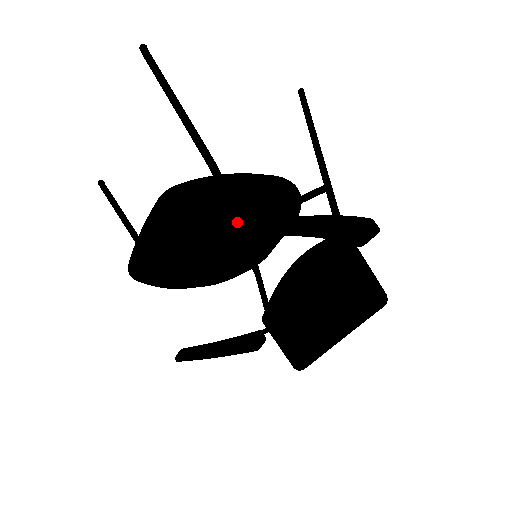
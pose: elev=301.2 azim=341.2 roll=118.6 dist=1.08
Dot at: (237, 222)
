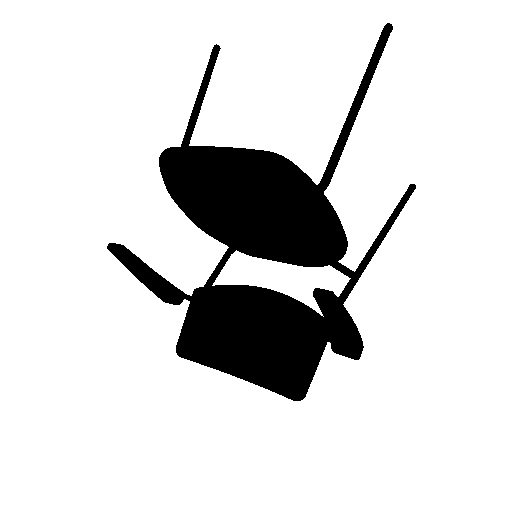
Dot at: (279, 224)
